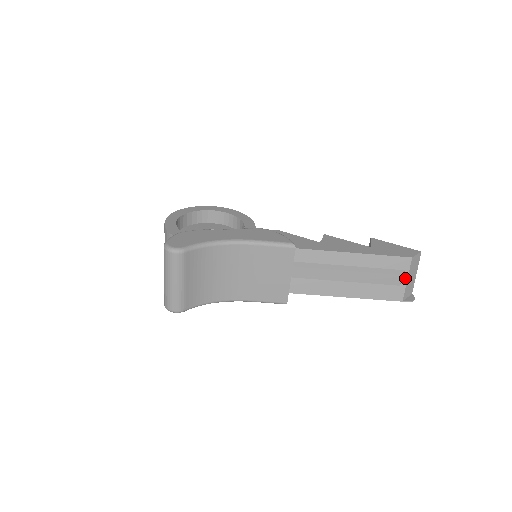
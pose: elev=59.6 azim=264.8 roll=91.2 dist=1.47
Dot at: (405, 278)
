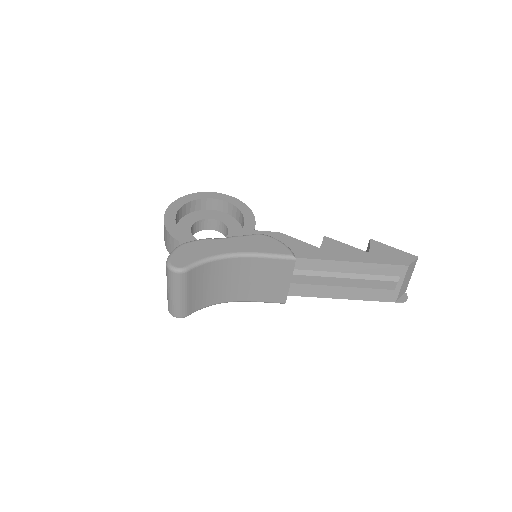
Dot at: (400, 283)
